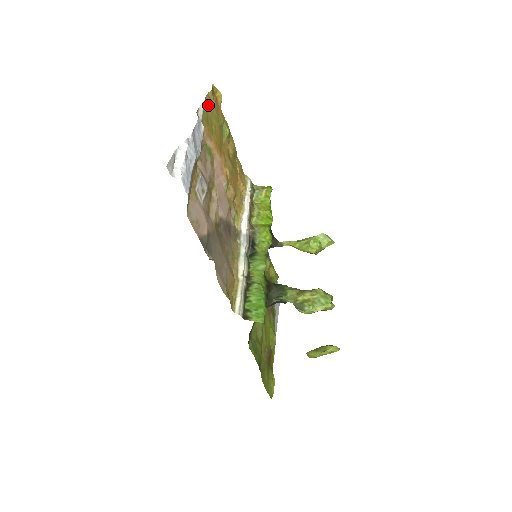
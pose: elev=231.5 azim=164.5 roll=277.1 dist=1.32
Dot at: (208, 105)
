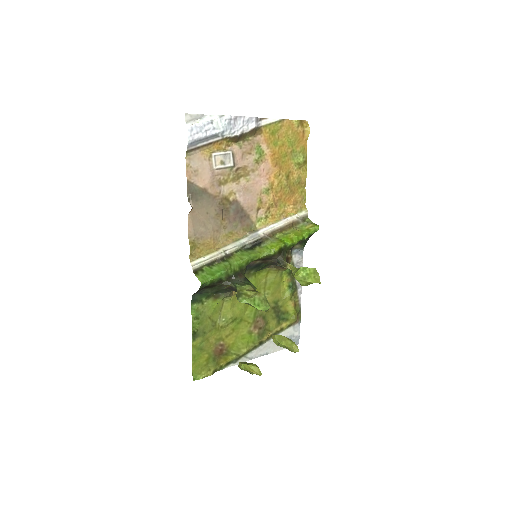
Dot at: (285, 126)
